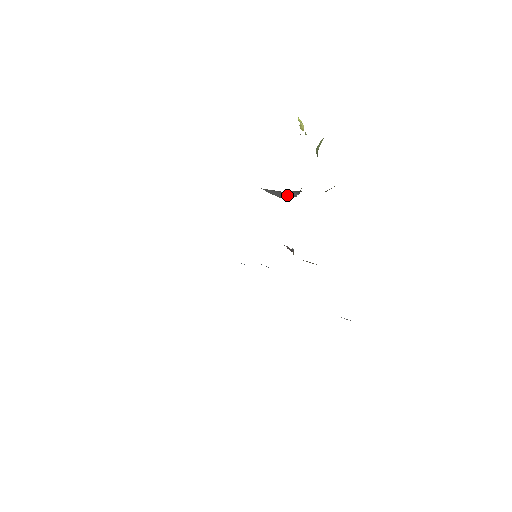
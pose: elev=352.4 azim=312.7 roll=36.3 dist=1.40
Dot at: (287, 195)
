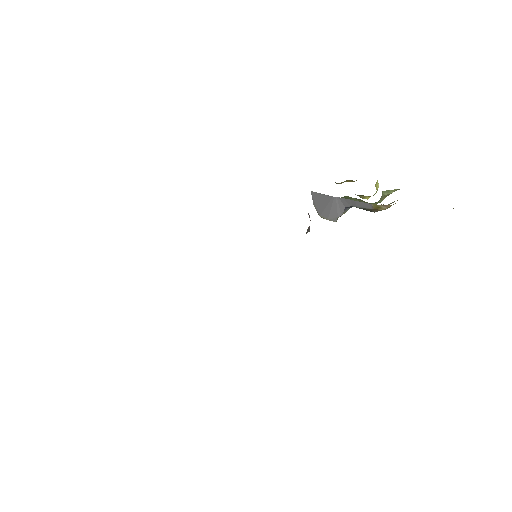
Dot at: (331, 208)
